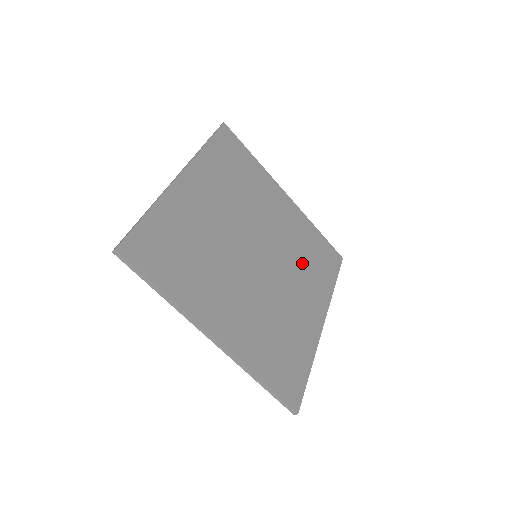
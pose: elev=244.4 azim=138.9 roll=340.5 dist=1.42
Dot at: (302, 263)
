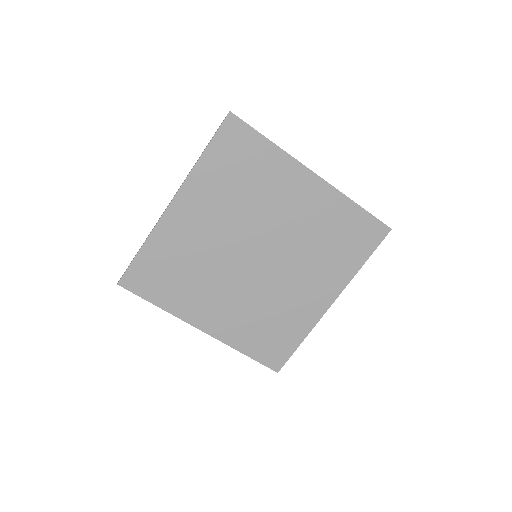
Dot at: (318, 250)
